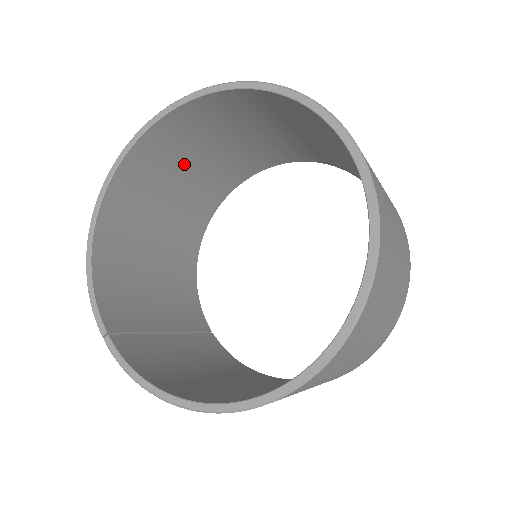
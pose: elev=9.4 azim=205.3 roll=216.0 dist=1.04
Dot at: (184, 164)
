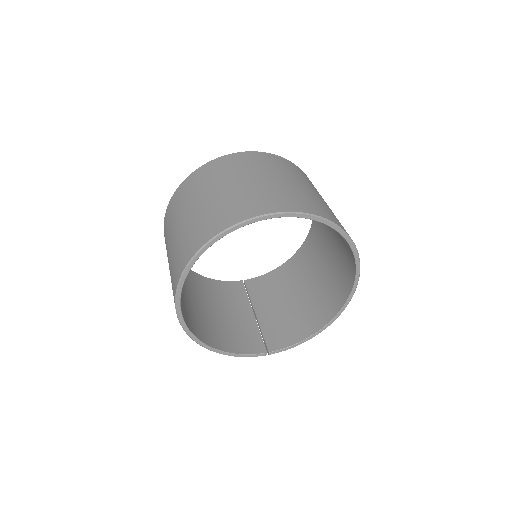
Dot at: occluded
